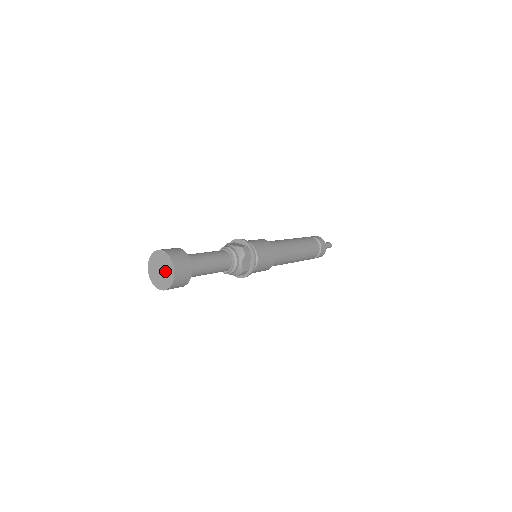
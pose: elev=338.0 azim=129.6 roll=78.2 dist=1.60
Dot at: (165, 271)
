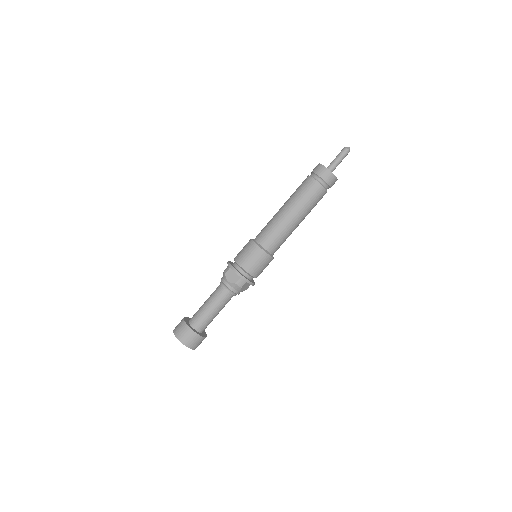
Dot at: occluded
